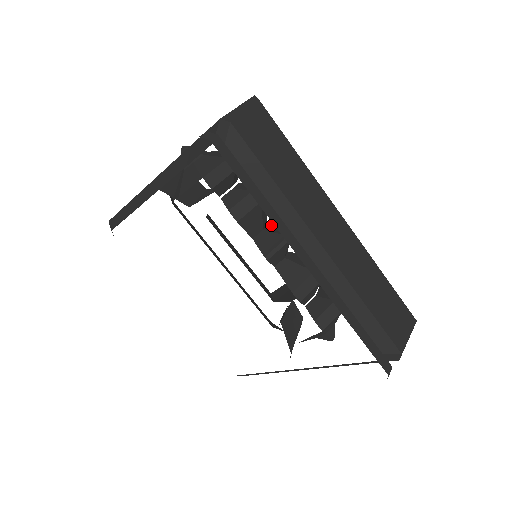
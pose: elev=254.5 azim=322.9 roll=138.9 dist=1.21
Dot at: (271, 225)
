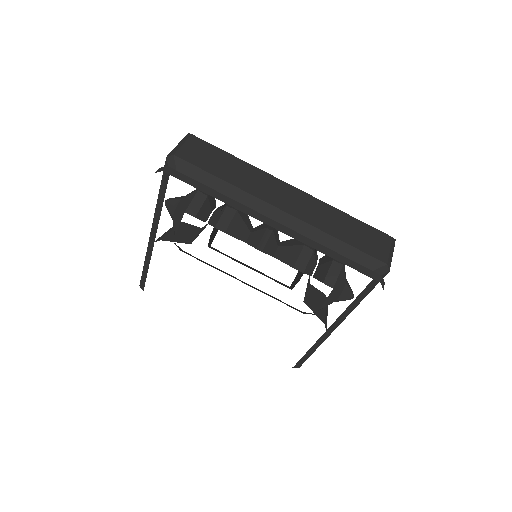
Dot at: (257, 227)
